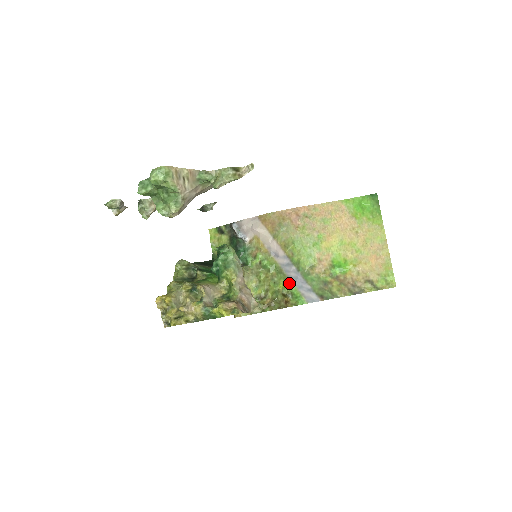
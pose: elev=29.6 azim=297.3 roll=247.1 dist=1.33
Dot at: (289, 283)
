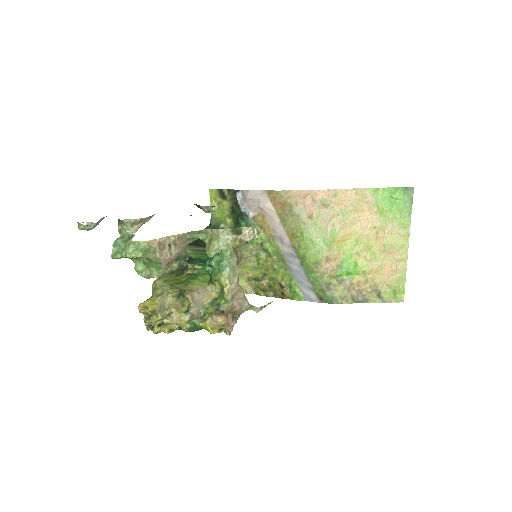
Dot at: (289, 275)
